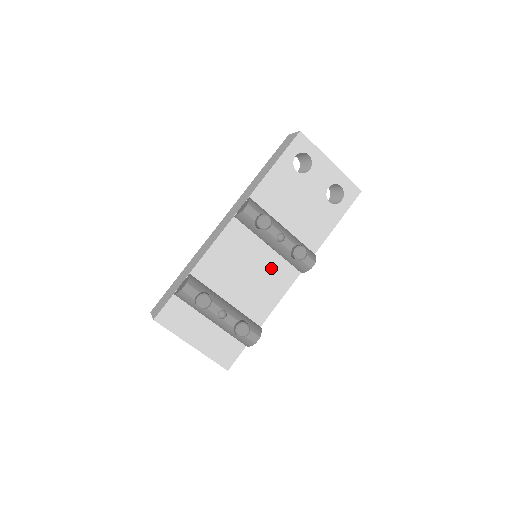
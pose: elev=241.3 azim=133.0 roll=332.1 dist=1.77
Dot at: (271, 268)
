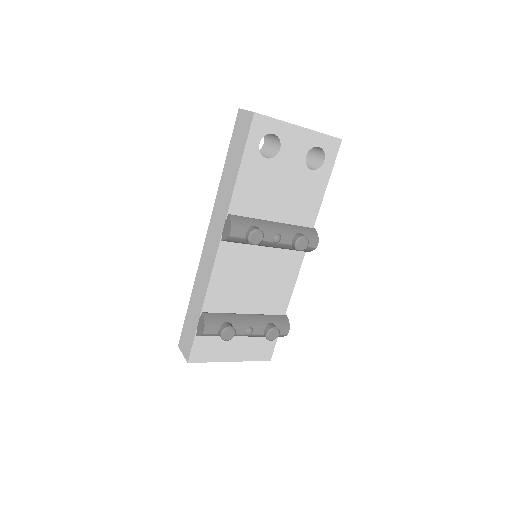
Dot at: (276, 263)
